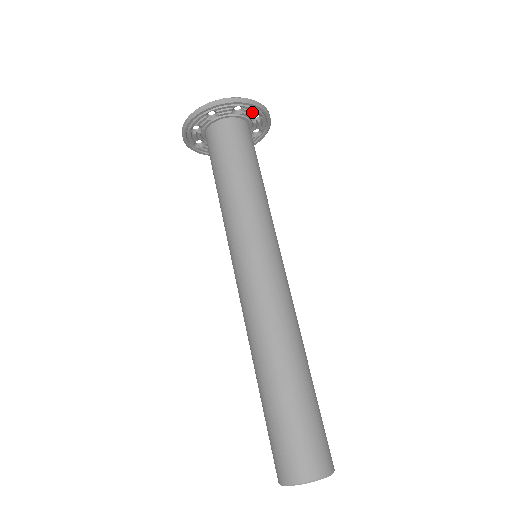
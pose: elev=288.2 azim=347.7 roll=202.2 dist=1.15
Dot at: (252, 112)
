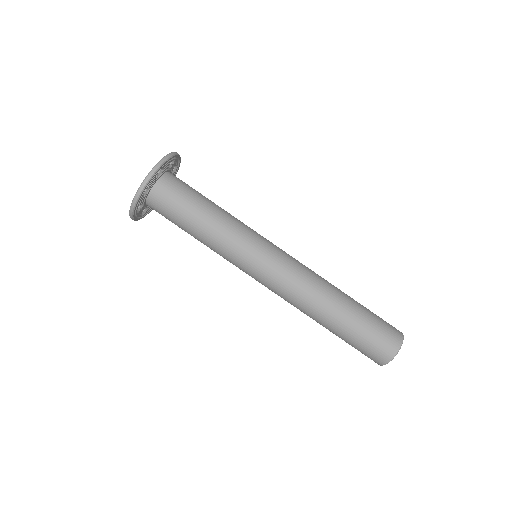
Dot at: (153, 180)
